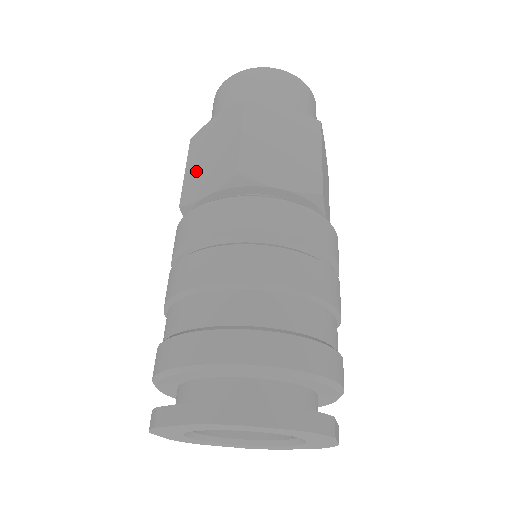
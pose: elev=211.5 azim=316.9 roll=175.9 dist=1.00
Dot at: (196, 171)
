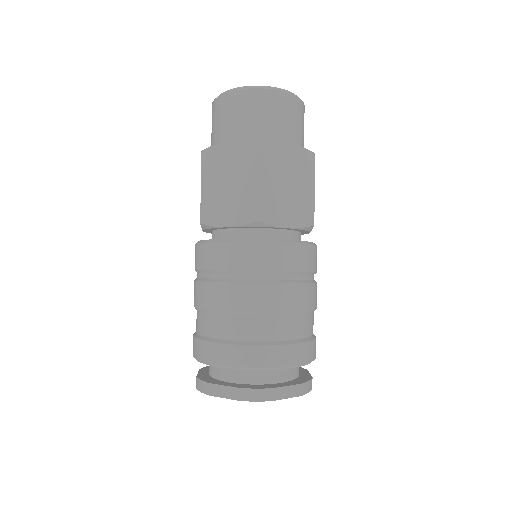
Dot at: occluded
